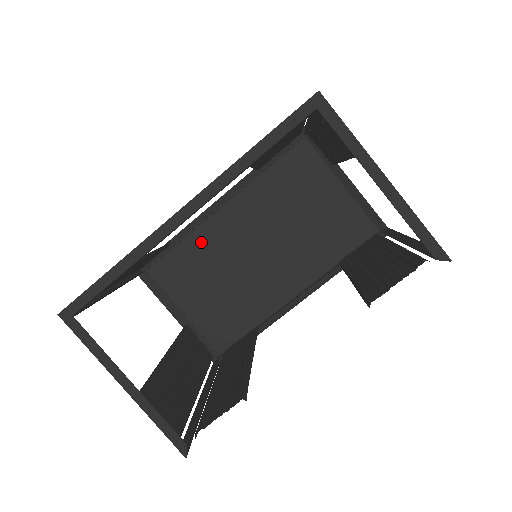
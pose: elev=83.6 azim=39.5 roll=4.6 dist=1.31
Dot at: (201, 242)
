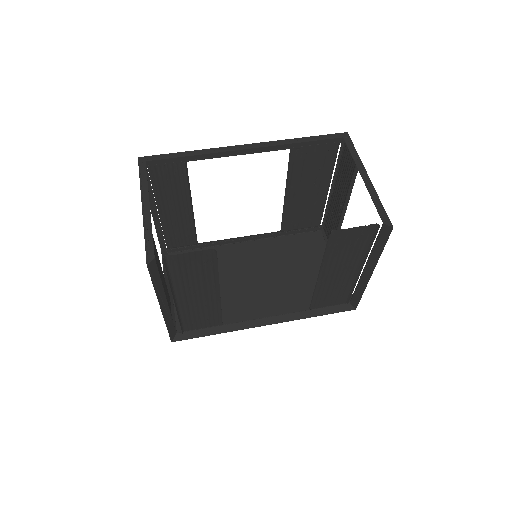
Dot at: (218, 254)
